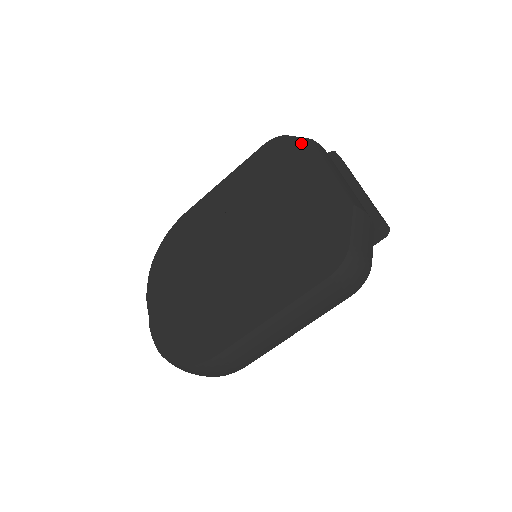
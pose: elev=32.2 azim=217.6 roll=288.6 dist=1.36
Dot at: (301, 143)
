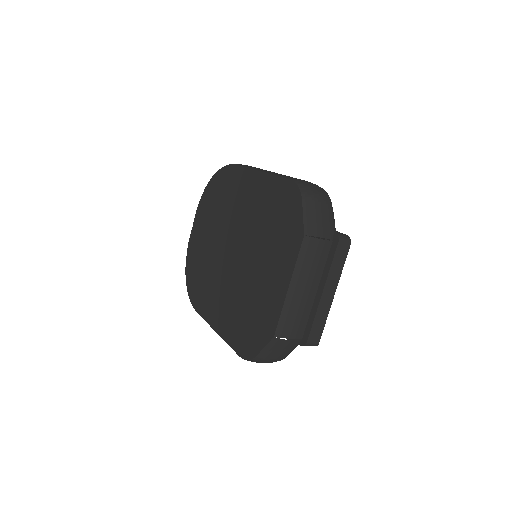
Dot at: (299, 228)
